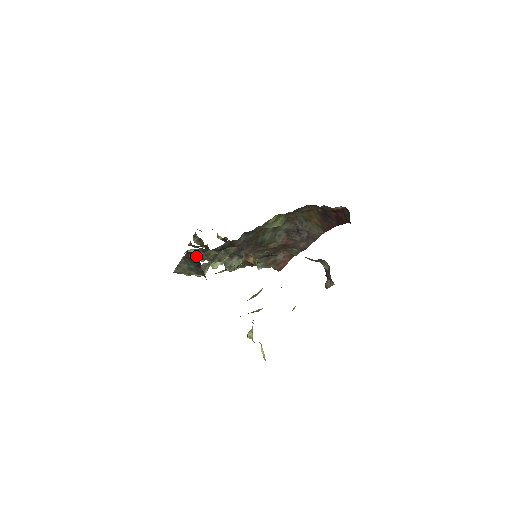
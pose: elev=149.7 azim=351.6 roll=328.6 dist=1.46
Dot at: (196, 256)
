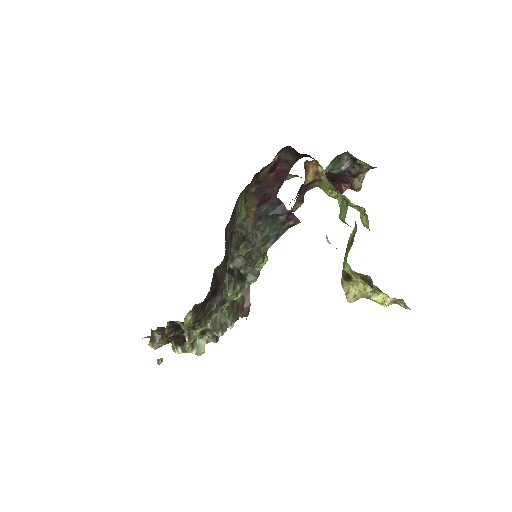
Dot at: (273, 196)
